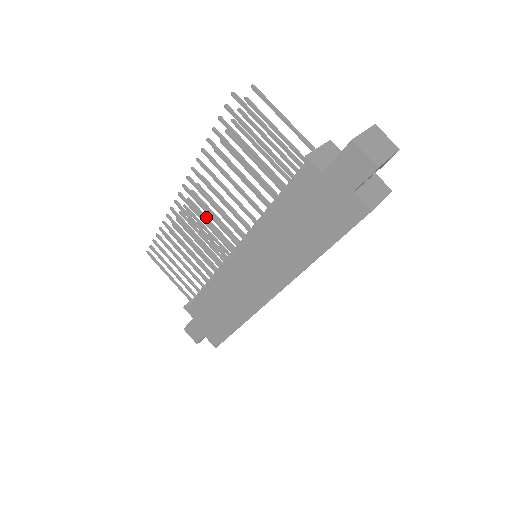
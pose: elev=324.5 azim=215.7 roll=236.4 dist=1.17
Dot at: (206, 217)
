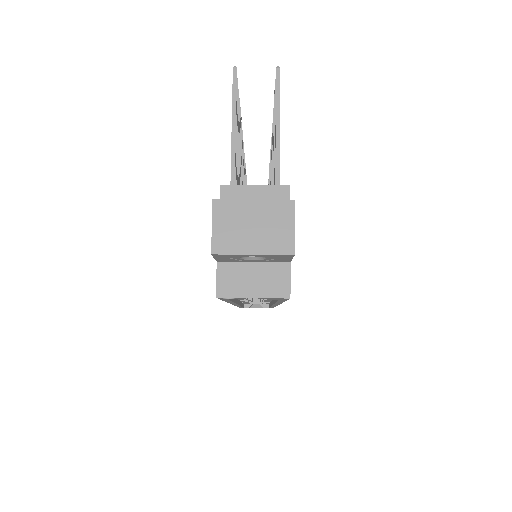
Dot at: occluded
